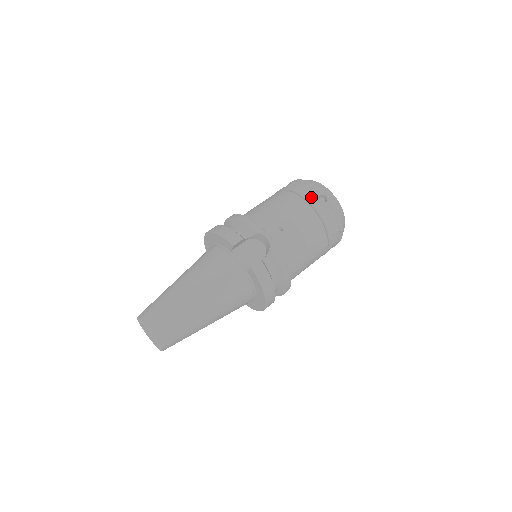
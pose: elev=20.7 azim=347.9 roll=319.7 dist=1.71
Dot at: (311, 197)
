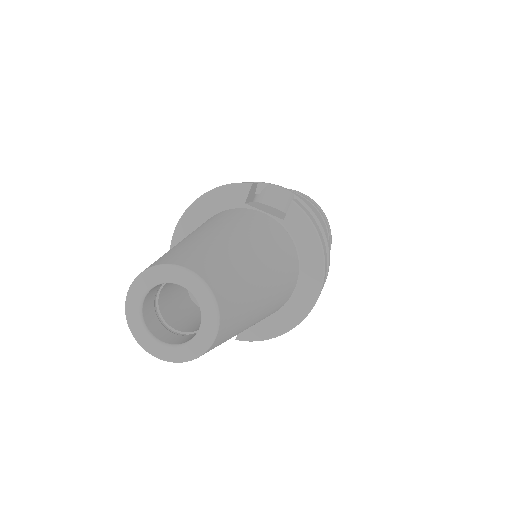
Dot at: occluded
